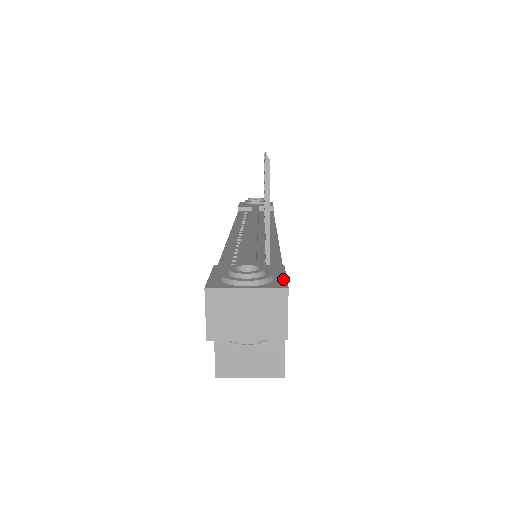
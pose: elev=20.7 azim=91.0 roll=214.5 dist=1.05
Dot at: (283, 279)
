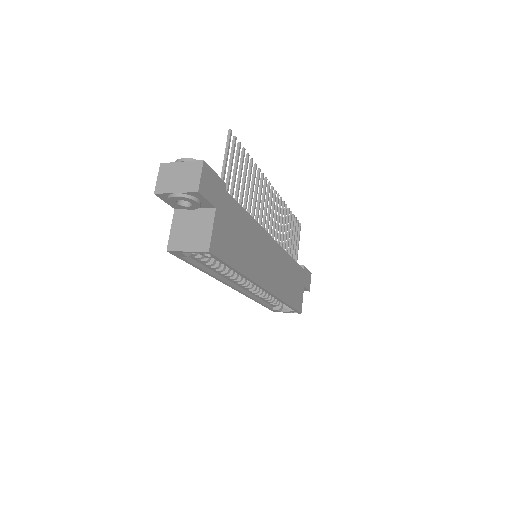
Dot at: (209, 168)
